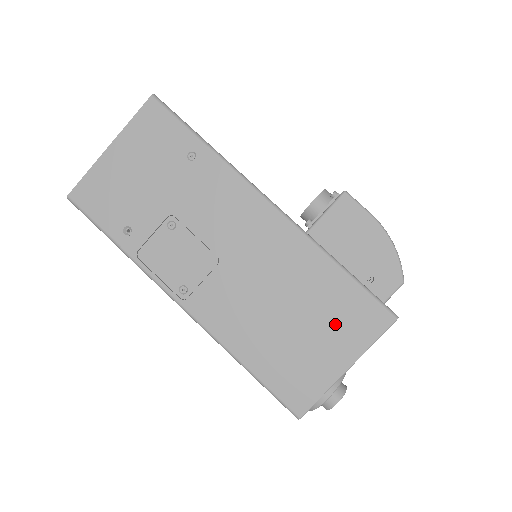
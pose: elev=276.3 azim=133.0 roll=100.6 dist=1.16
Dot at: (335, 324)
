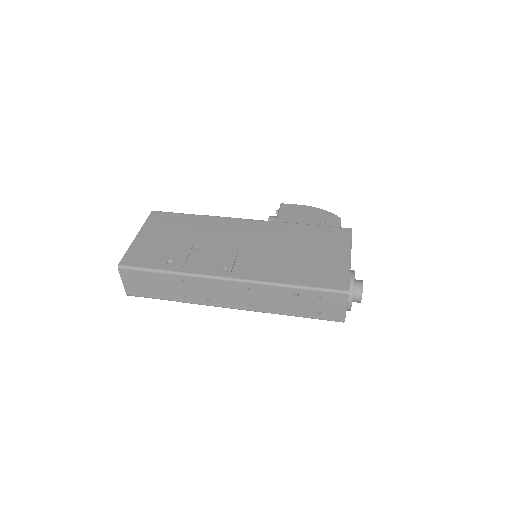
Dot at: (325, 244)
